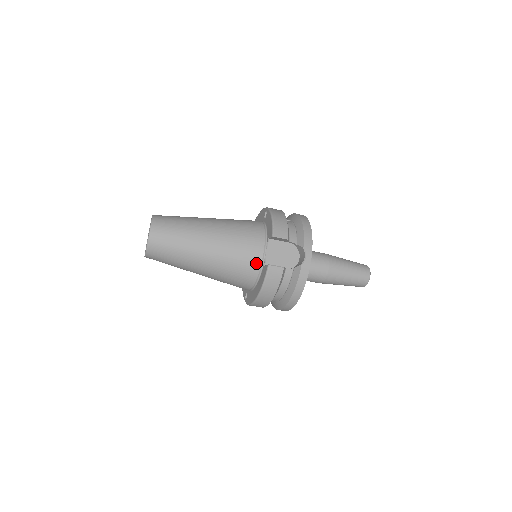
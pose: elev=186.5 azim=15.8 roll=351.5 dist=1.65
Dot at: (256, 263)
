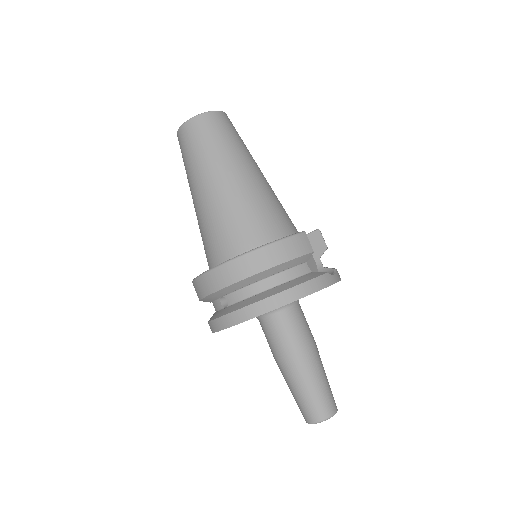
Dot at: (282, 229)
